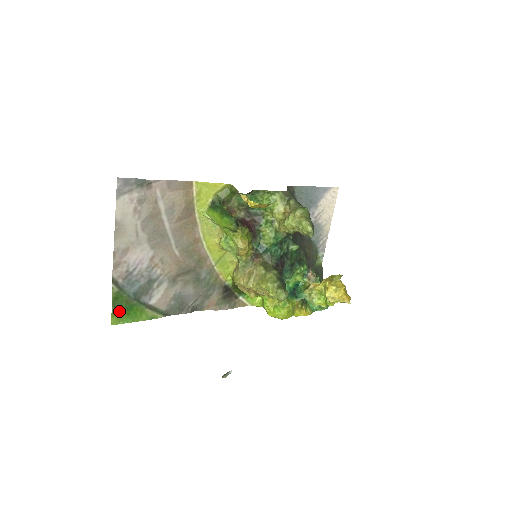
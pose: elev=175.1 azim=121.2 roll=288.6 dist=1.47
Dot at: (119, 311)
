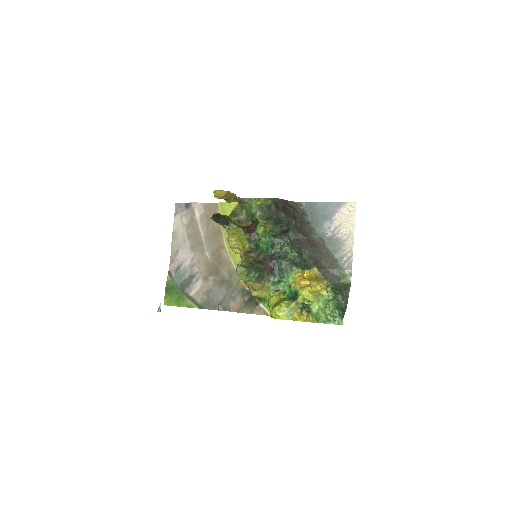
Dot at: (169, 295)
